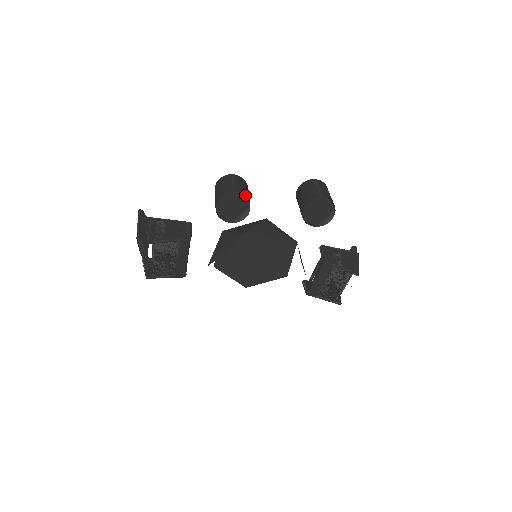
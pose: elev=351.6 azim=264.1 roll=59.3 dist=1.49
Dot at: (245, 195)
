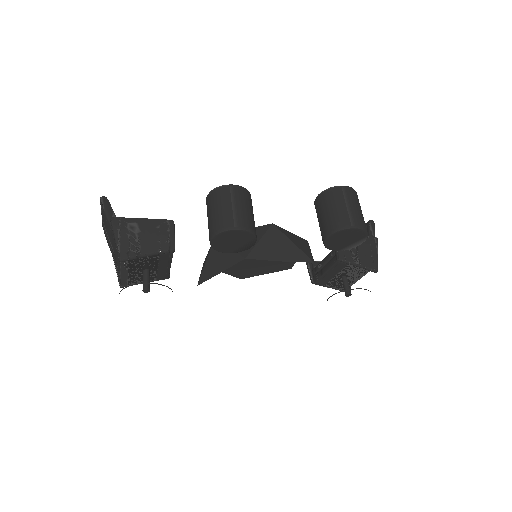
Dot at: (250, 226)
